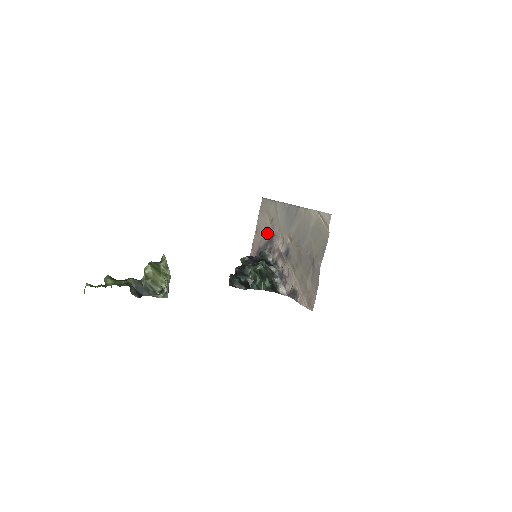
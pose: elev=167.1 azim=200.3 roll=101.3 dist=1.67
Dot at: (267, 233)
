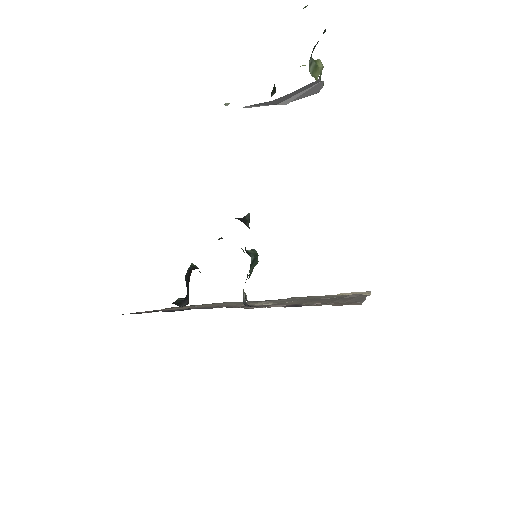
Dot at: occluded
